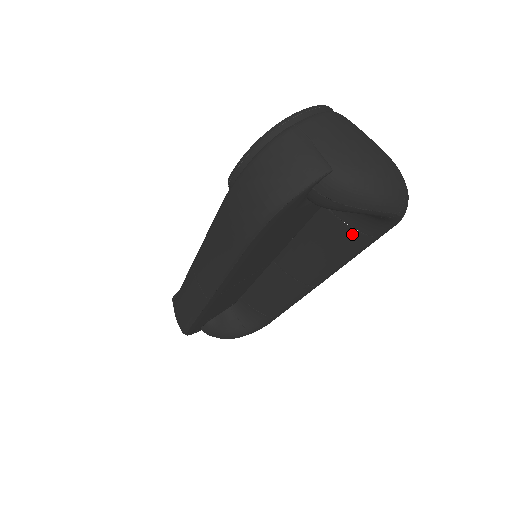
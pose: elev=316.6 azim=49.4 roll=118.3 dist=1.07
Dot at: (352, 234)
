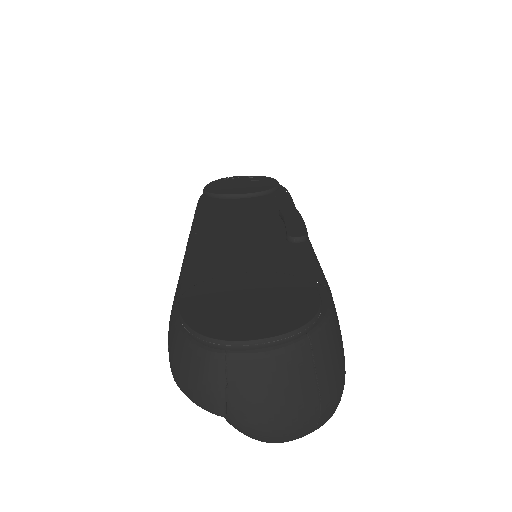
Dot at: occluded
